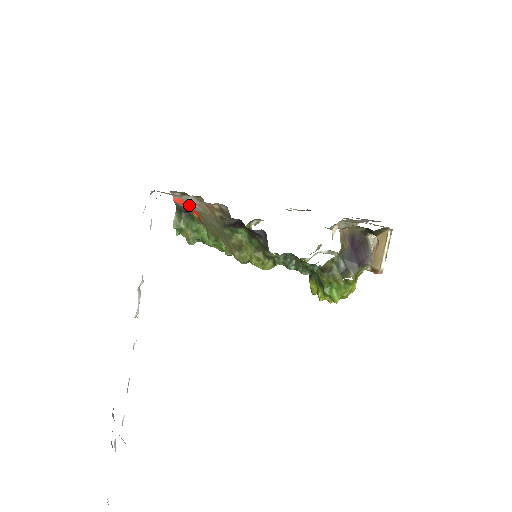
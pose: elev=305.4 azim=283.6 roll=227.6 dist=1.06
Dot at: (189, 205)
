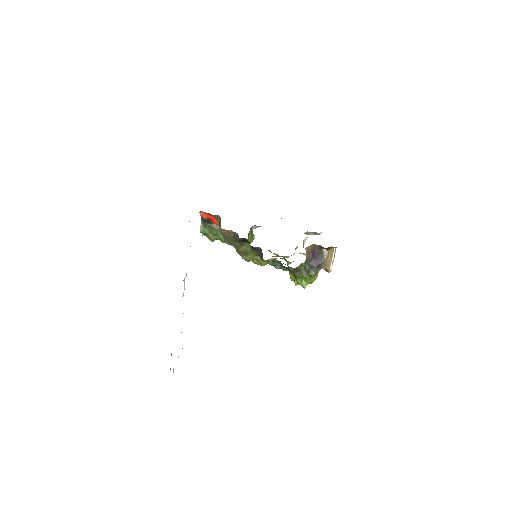
Dot at: (213, 227)
